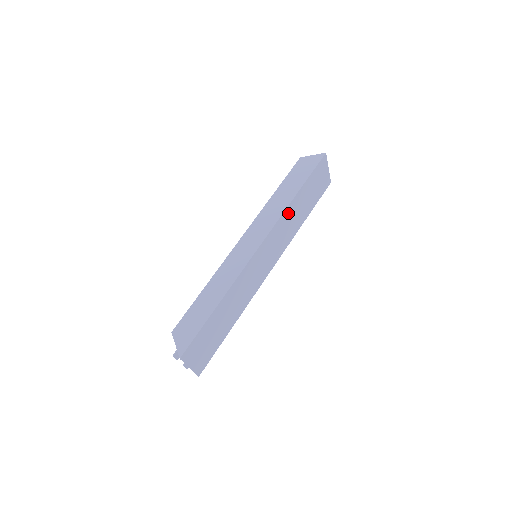
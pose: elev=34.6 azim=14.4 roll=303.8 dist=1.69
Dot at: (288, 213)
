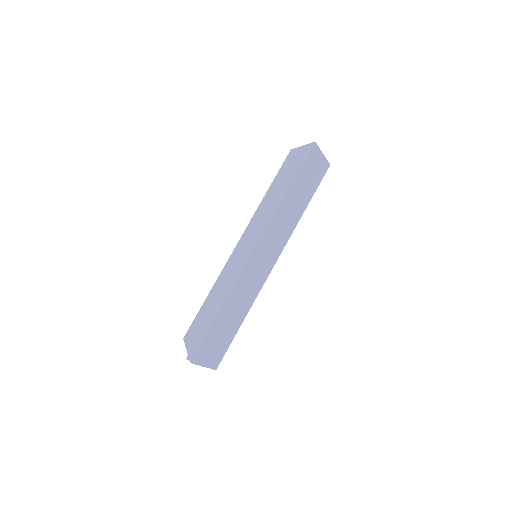
Dot at: (281, 212)
